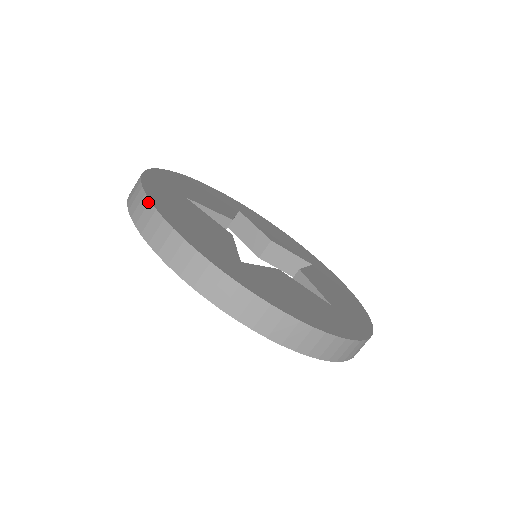
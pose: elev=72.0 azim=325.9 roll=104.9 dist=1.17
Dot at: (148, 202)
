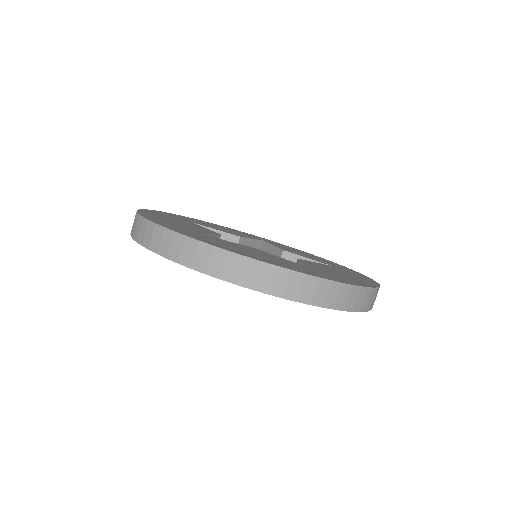
Dot at: occluded
